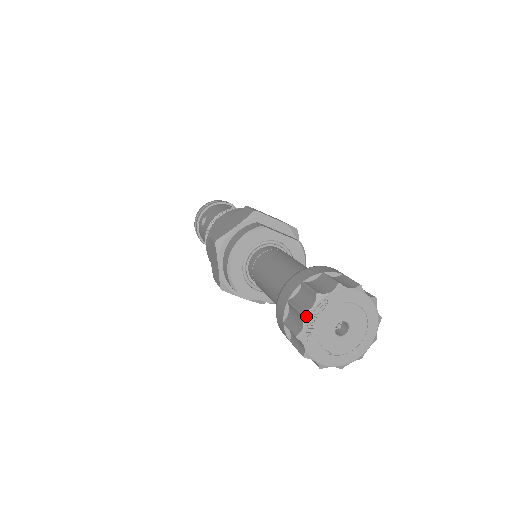
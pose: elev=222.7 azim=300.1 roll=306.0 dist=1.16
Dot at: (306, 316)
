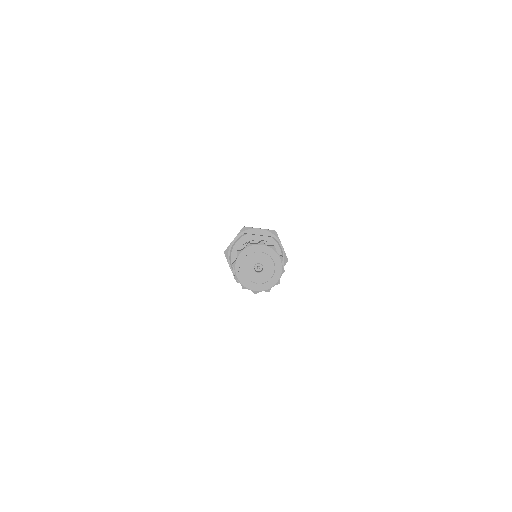
Dot at: (234, 265)
